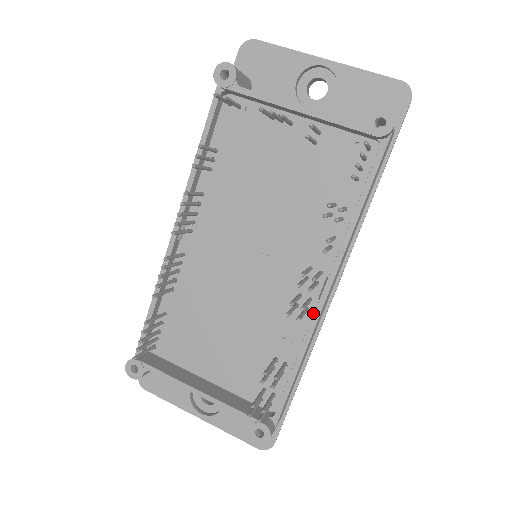
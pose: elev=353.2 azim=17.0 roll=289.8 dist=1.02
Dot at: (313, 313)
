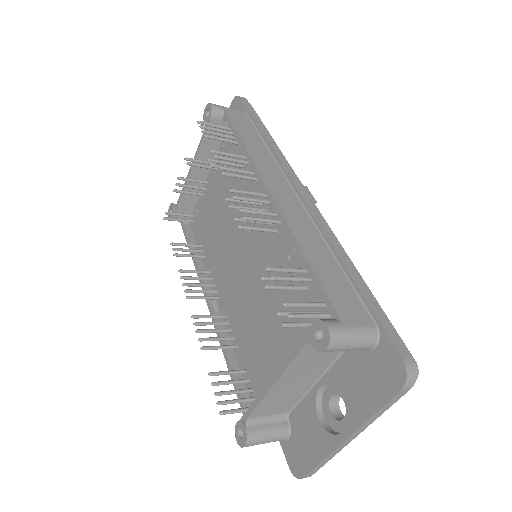
Dot at: occluded
